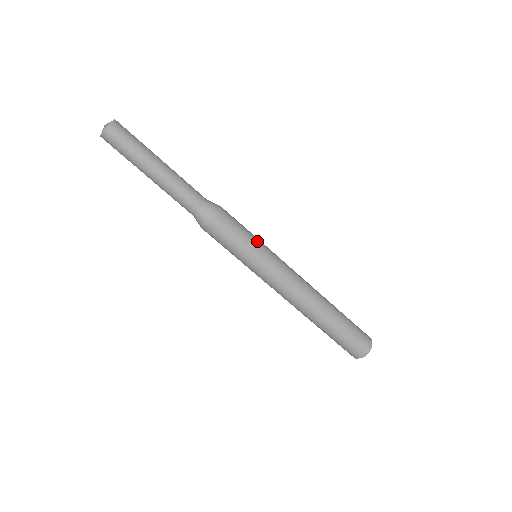
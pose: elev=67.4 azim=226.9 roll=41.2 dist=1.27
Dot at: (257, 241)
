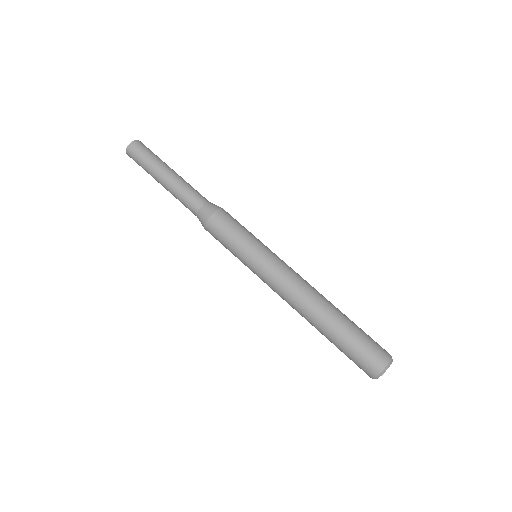
Dot at: occluded
